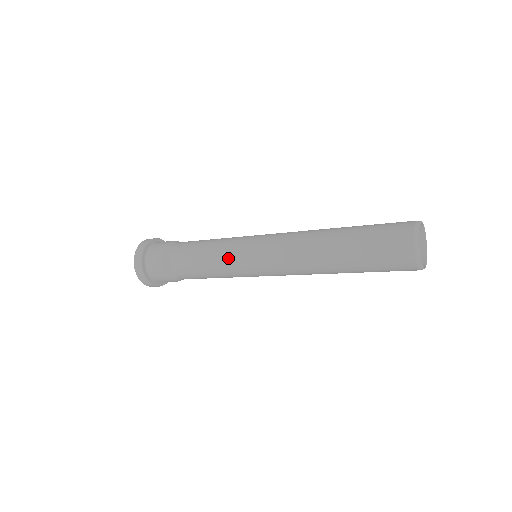
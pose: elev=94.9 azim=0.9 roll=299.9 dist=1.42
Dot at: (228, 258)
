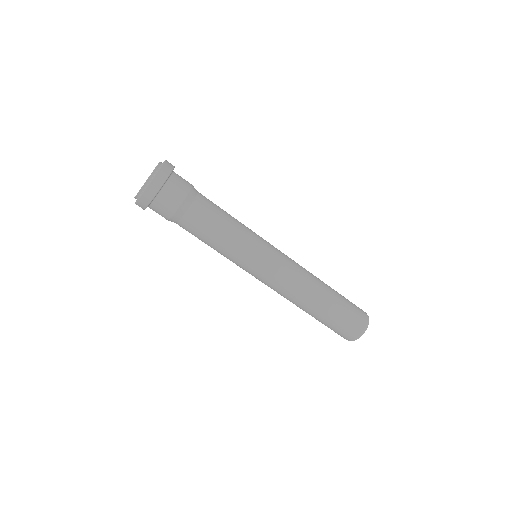
Dot at: (241, 256)
